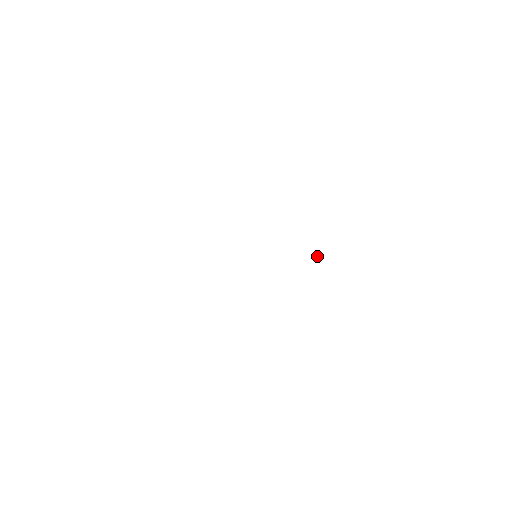
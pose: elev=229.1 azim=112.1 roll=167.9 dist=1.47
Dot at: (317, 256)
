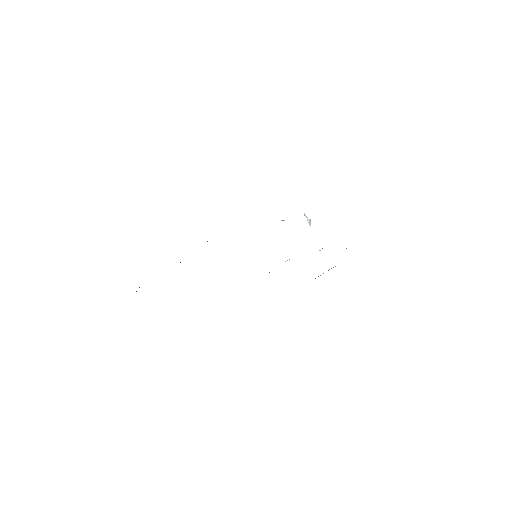
Dot at: occluded
